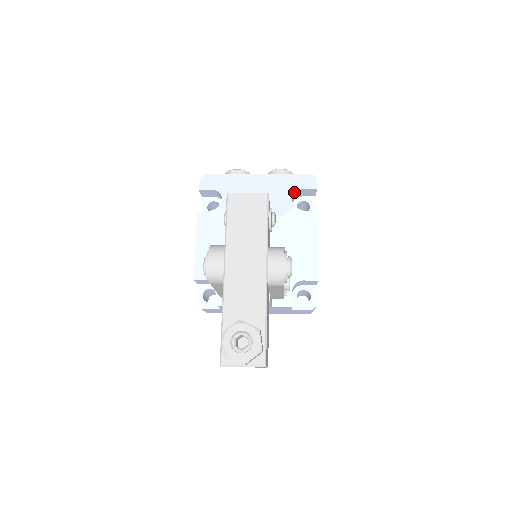
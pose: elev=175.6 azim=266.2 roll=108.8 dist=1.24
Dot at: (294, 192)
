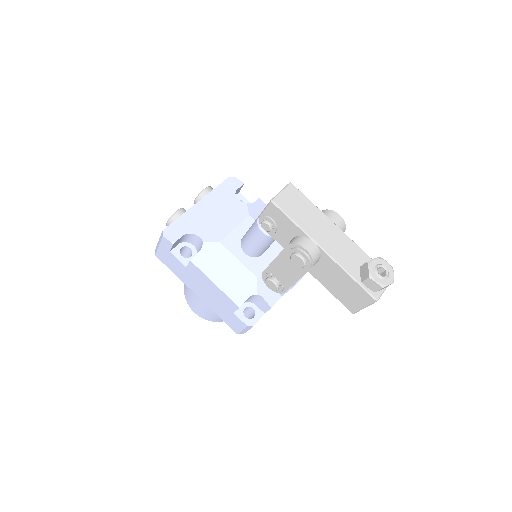
Dot at: (235, 195)
